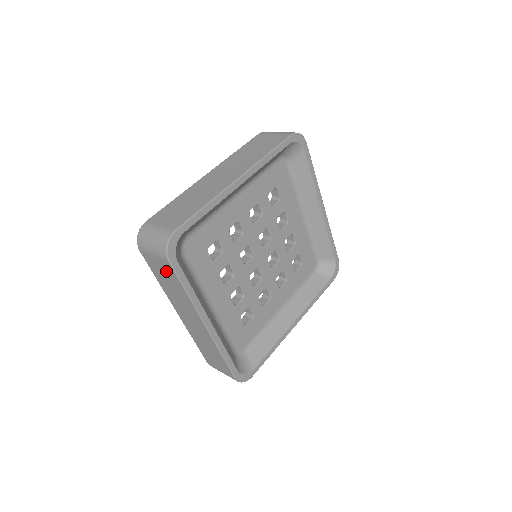
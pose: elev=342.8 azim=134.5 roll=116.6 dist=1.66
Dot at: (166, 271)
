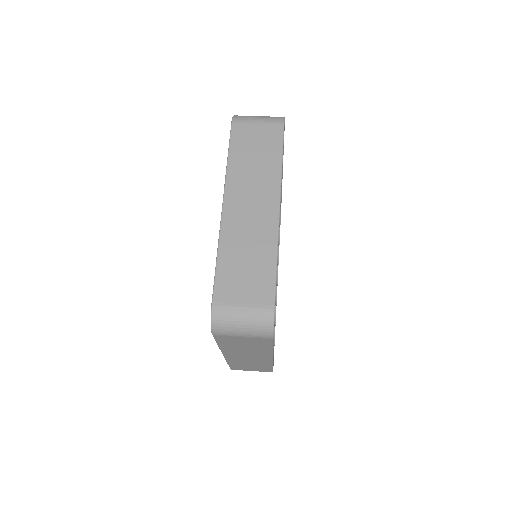
Dot at: (254, 342)
